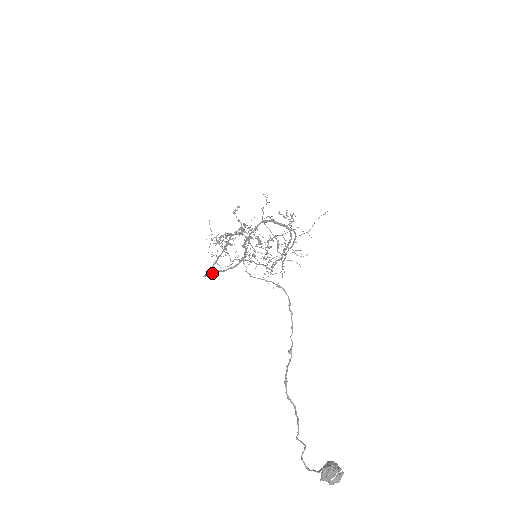
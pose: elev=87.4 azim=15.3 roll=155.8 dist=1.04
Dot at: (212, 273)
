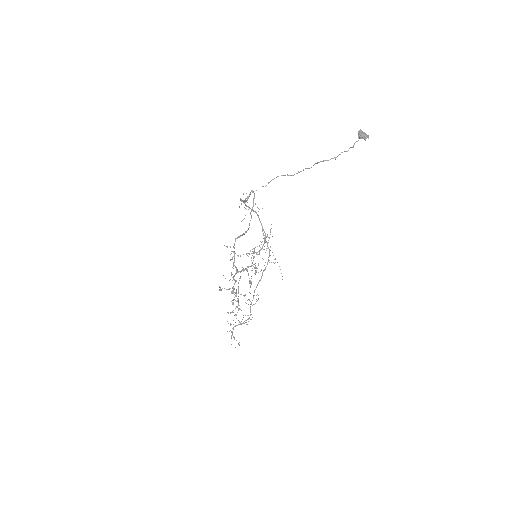
Dot at: (251, 218)
